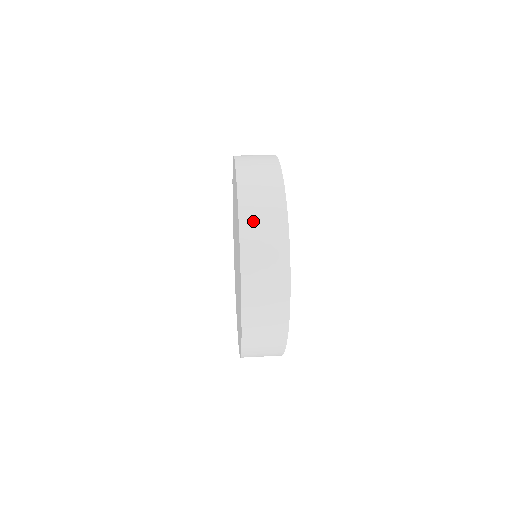
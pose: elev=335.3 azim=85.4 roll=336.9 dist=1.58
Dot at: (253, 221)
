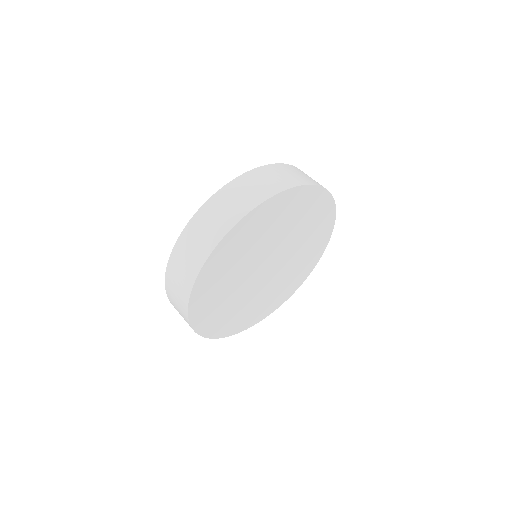
Dot at: (174, 273)
